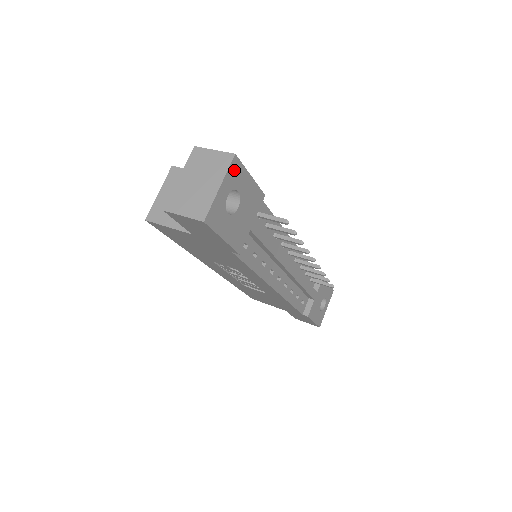
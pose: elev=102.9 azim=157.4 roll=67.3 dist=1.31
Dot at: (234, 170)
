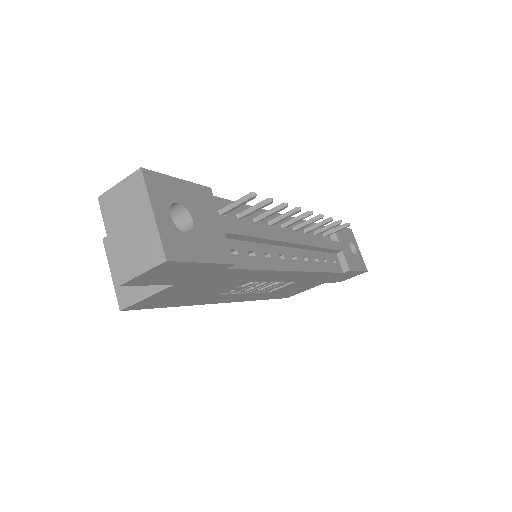
Dot at: (154, 185)
